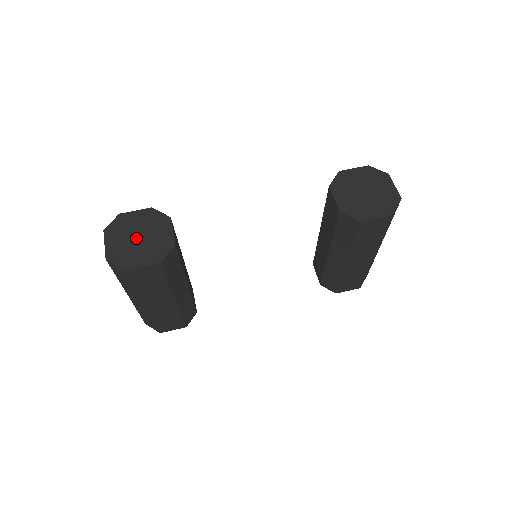
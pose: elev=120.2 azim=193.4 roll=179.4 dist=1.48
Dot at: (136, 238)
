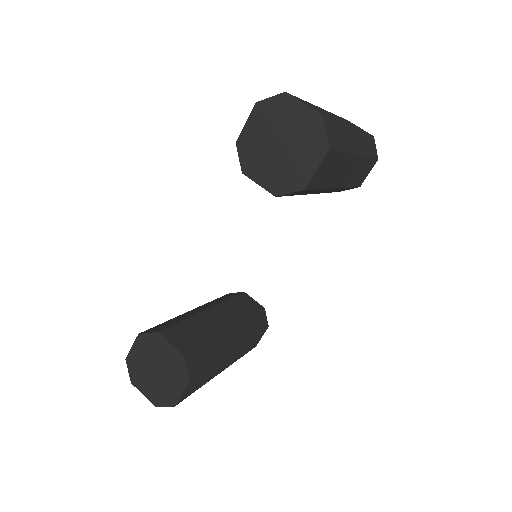
Dot at: (155, 372)
